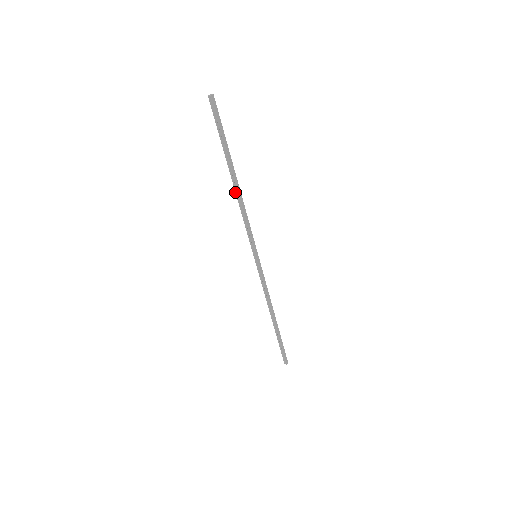
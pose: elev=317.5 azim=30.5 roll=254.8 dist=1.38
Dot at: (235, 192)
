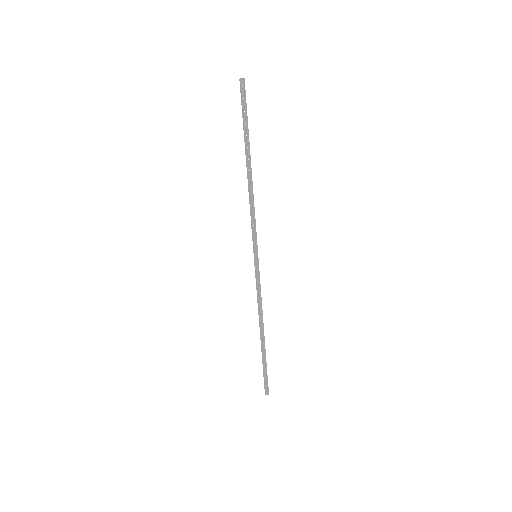
Dot at: (248, 180)
